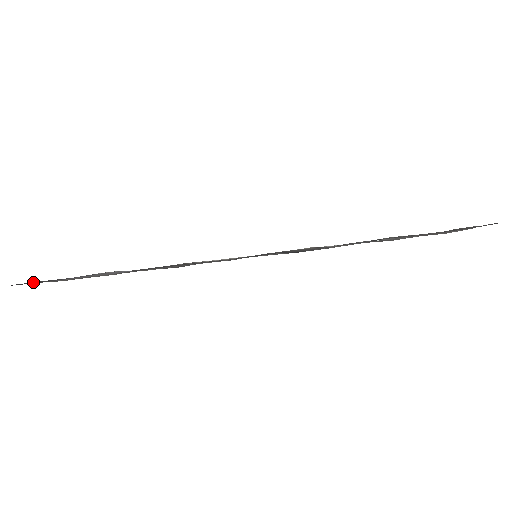
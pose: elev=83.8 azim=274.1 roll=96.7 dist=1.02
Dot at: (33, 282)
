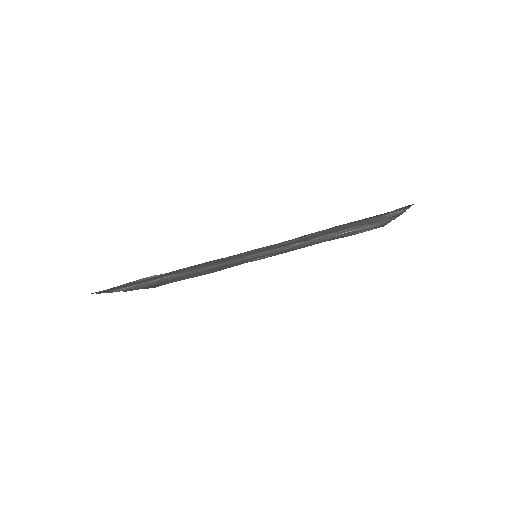
Dot at: occluded
